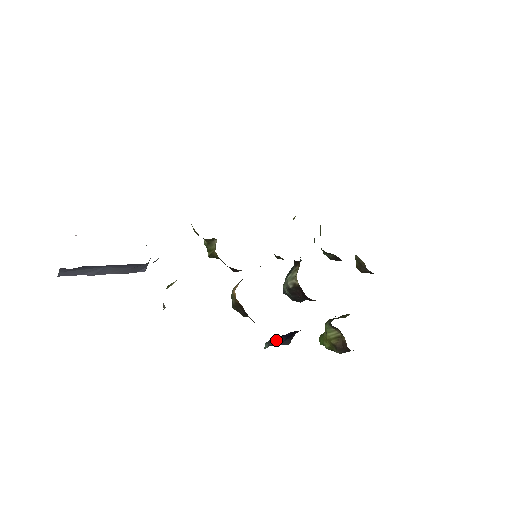
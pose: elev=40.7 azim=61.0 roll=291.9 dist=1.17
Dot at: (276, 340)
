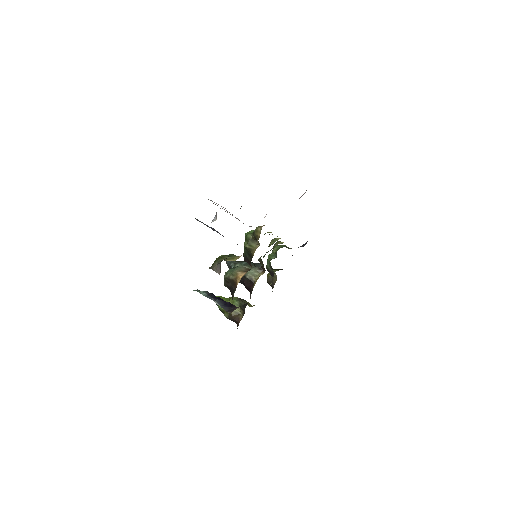
Dot at: (218, 300)
